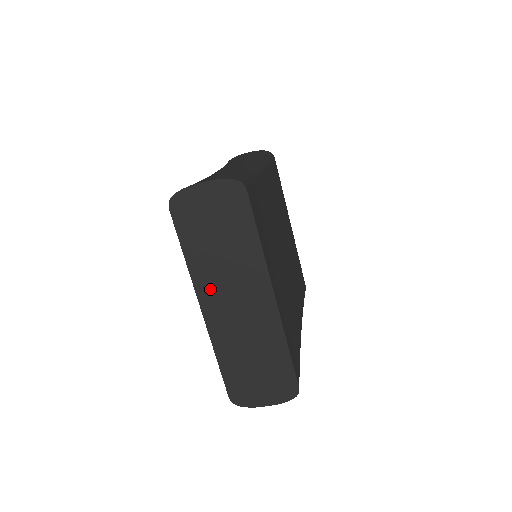
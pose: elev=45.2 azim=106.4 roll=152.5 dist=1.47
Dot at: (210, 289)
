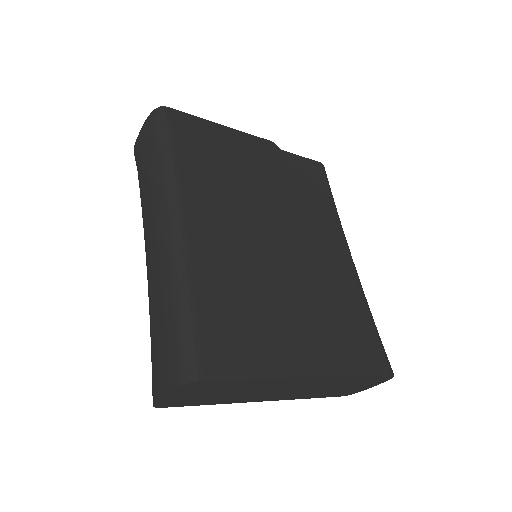
Dot at: (255, 398)
